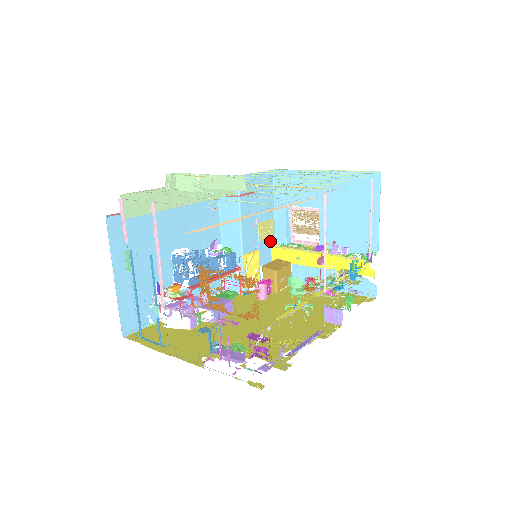
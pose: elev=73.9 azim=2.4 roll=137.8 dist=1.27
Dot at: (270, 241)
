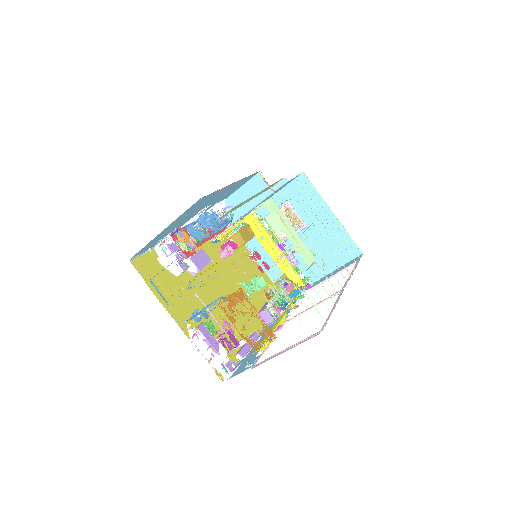
Dot at: occluded
